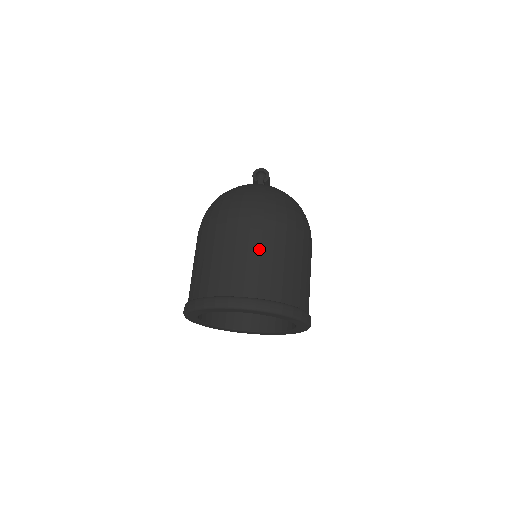
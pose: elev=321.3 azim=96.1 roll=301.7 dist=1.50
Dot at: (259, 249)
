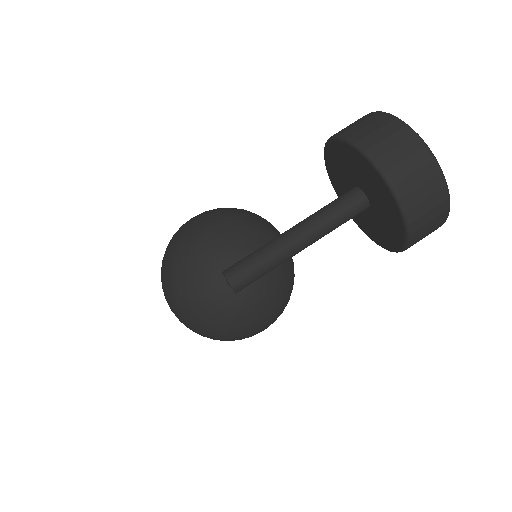
Dot at: occluded
